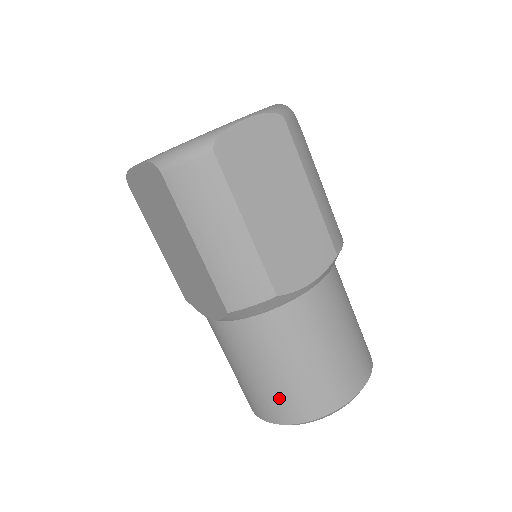
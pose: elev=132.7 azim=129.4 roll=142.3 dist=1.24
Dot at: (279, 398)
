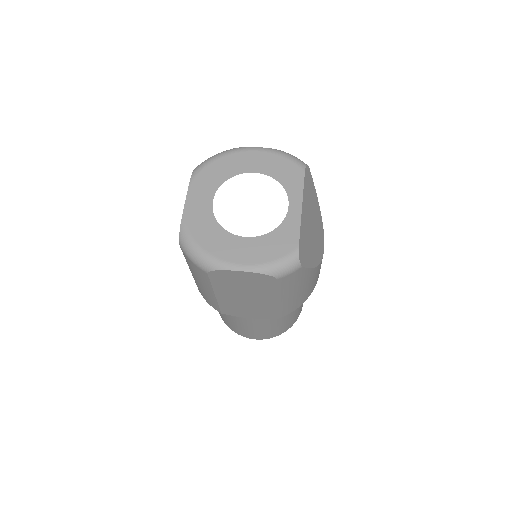
Dot at: occluded
